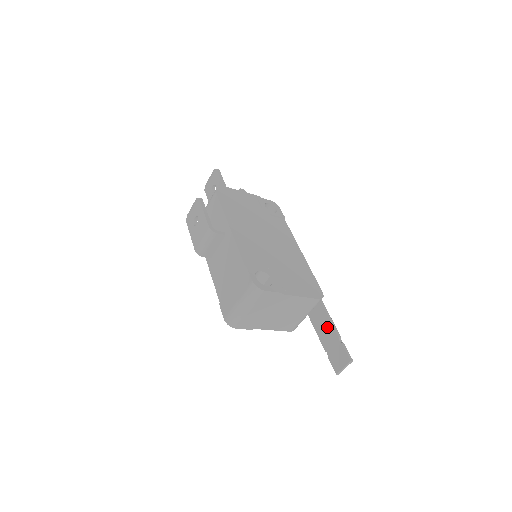
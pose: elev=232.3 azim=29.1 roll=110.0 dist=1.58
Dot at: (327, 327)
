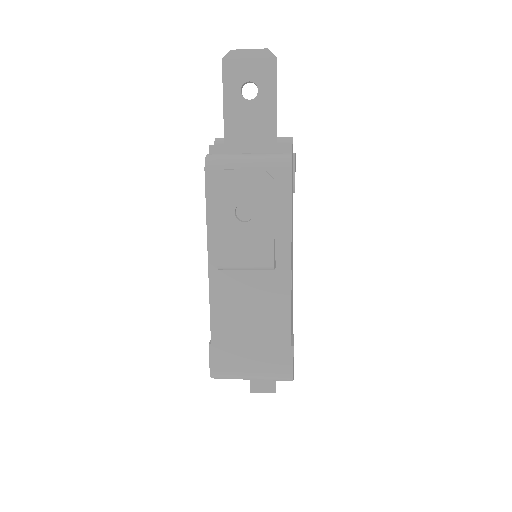
Dot at: occluded
